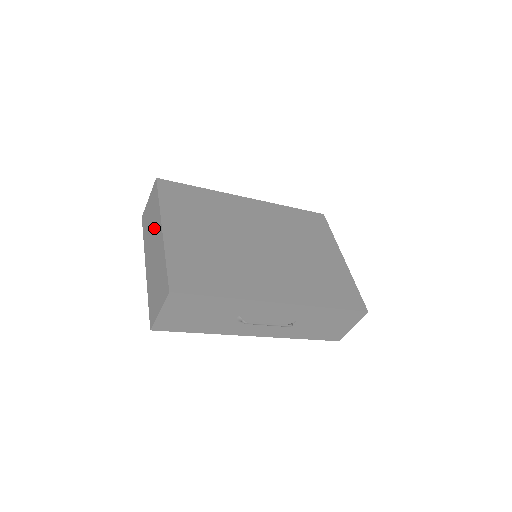
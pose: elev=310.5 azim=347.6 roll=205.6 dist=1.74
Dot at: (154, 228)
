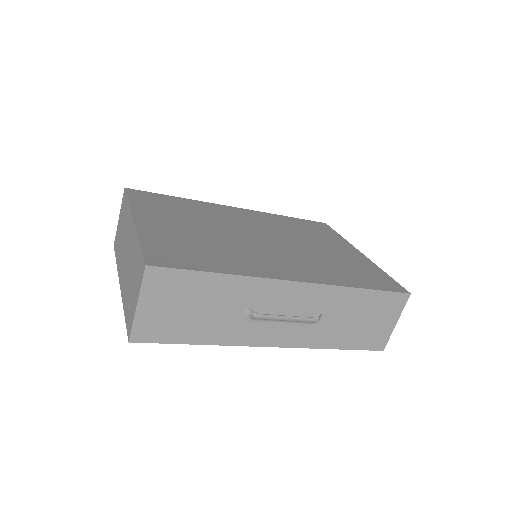
Dot at: (125, 233)
